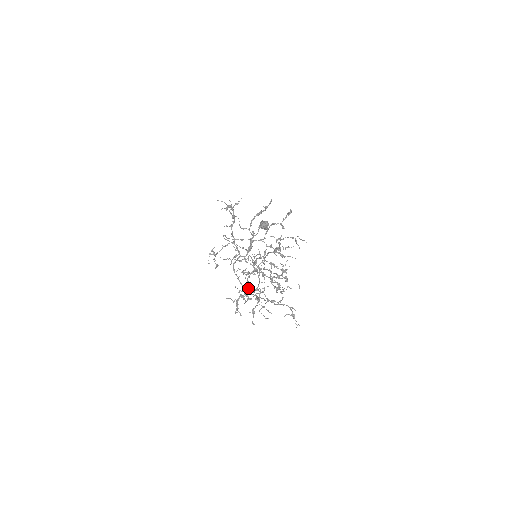
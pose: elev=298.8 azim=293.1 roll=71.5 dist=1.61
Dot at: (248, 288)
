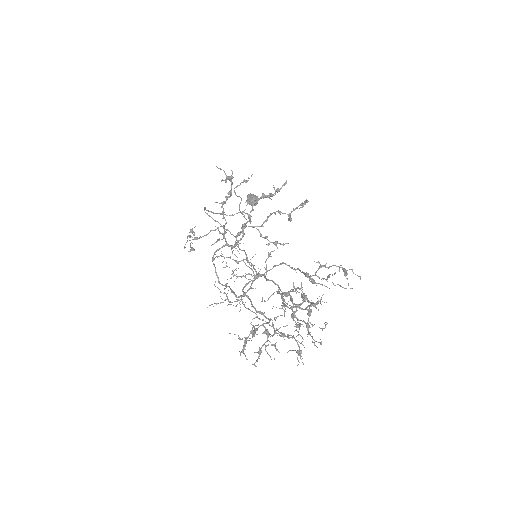
Dot at: (227, 286)
